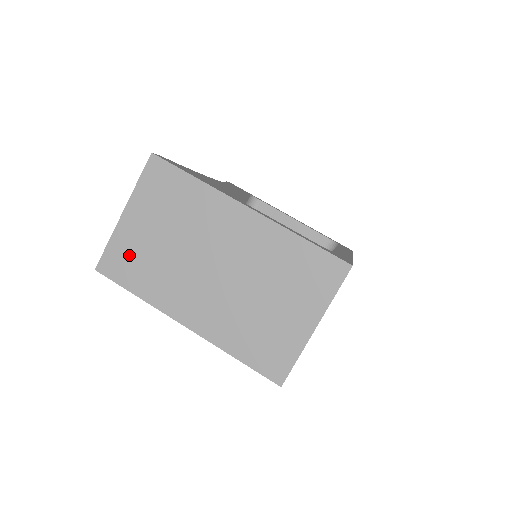
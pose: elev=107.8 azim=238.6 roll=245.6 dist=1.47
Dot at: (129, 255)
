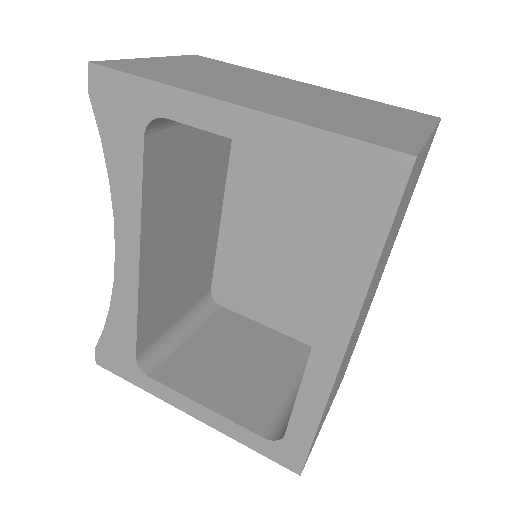
Dot at: (150, 68)
